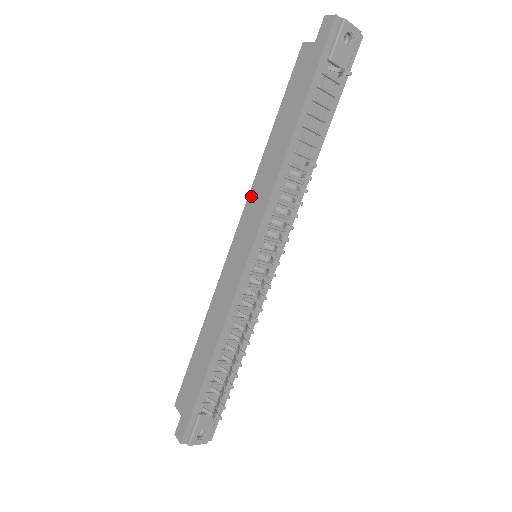
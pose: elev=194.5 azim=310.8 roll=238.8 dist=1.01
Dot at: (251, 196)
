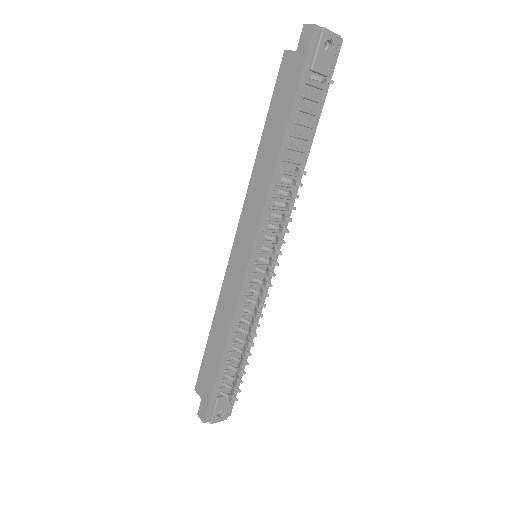
Dot at: (247, 202)
